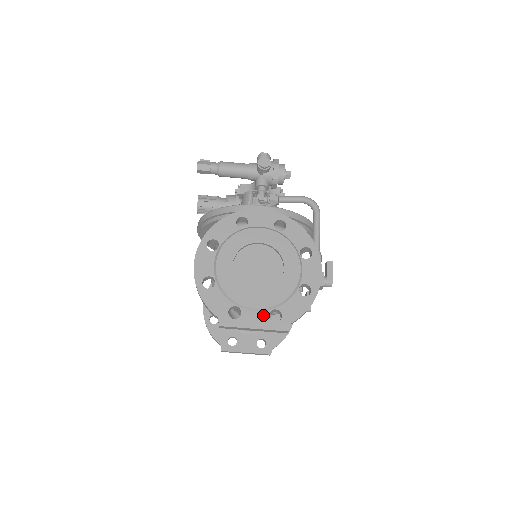
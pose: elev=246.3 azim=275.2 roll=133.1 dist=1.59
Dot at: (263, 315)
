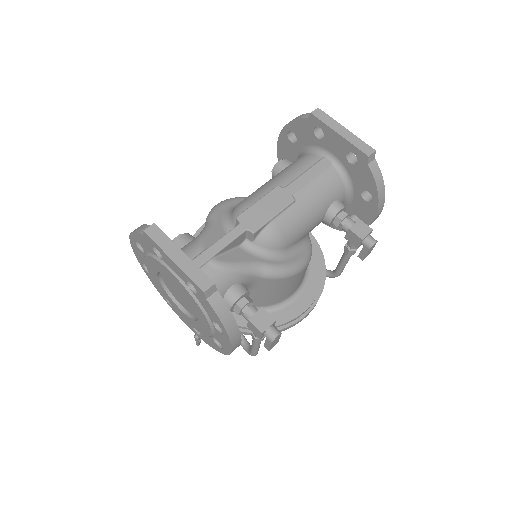
Dot at: occluded
